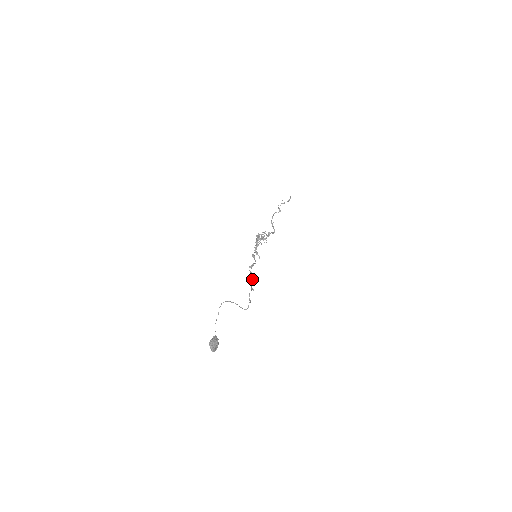
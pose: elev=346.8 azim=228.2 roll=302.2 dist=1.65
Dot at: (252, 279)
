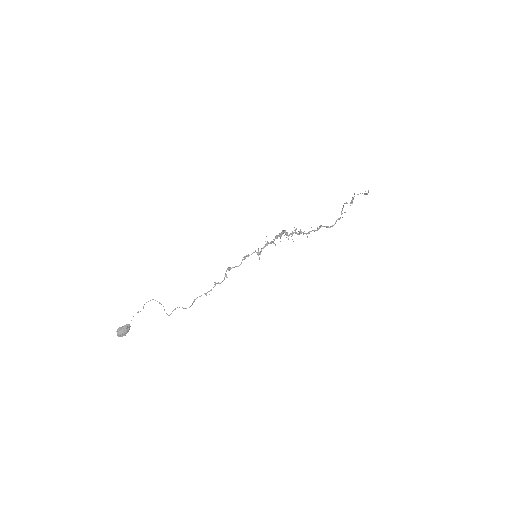
Dot at: (218, 283)
